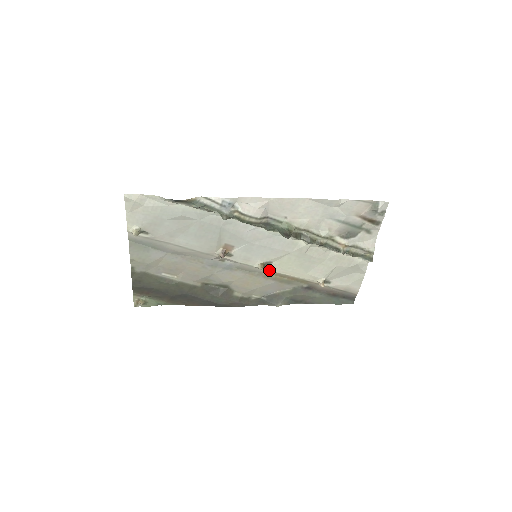
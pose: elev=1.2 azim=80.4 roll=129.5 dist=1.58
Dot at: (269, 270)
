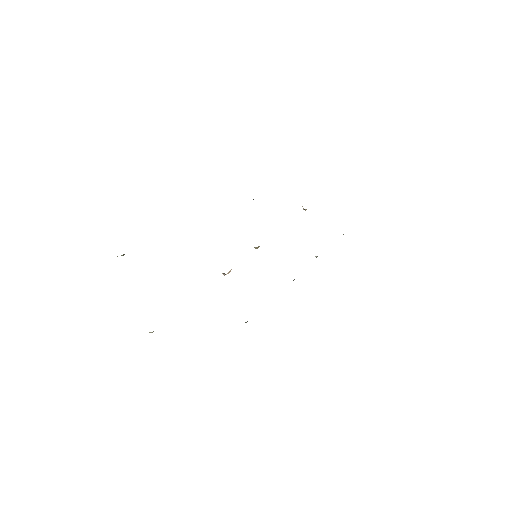
Dot at: occluded
